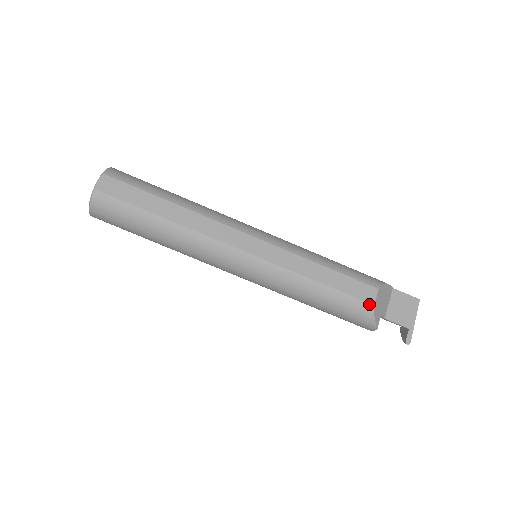
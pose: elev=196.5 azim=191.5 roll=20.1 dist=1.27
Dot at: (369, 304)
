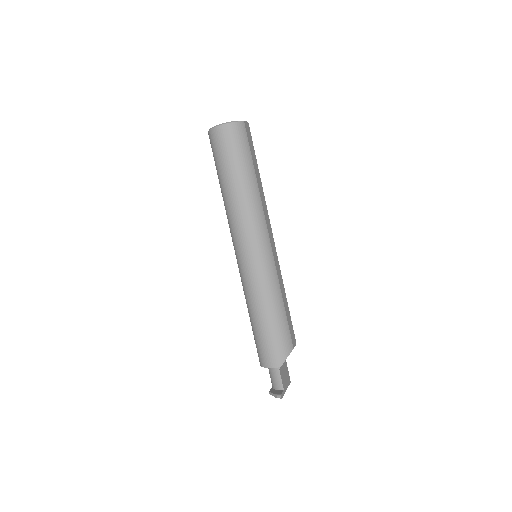
Dot at: (292, 345)
